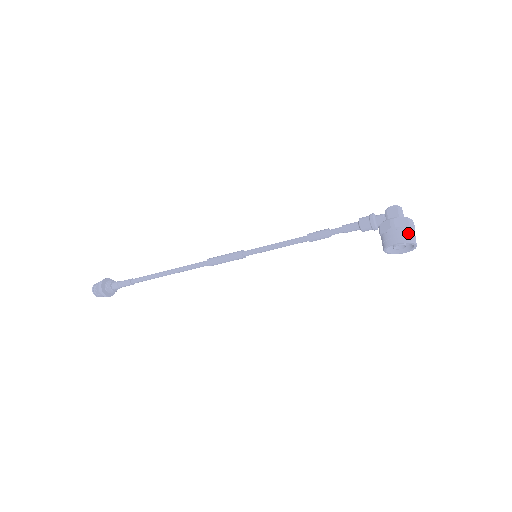
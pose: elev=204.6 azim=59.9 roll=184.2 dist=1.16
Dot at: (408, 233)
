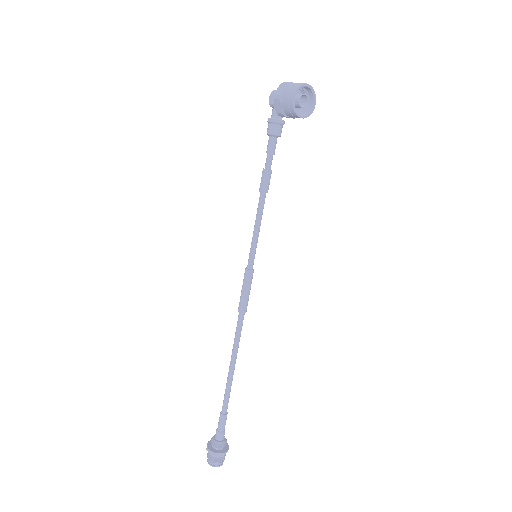
Dot at: (292, 86)
